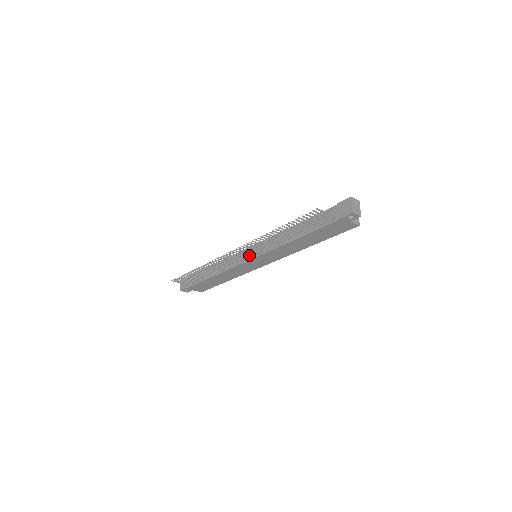
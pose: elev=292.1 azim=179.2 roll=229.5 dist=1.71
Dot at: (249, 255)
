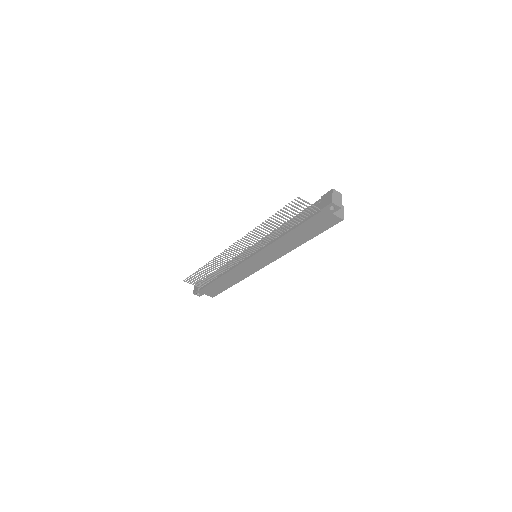
Dot at: (248, 253)
